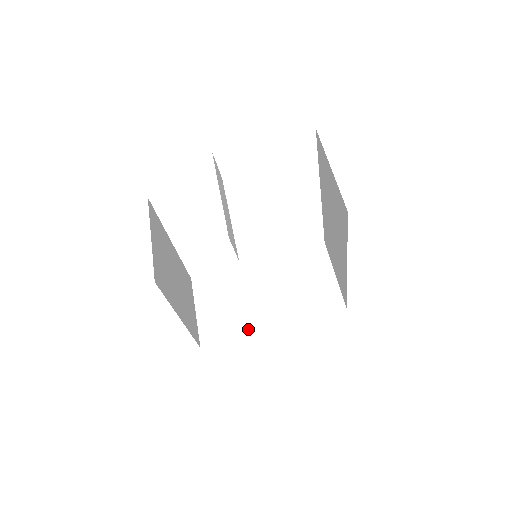
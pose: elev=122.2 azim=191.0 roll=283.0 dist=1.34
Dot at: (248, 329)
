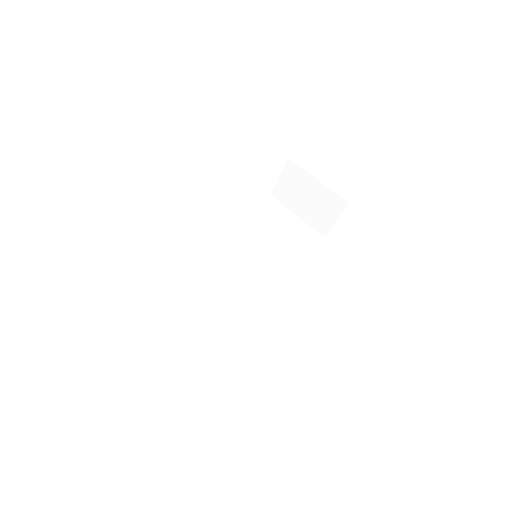
Dot at: (310, 252)
